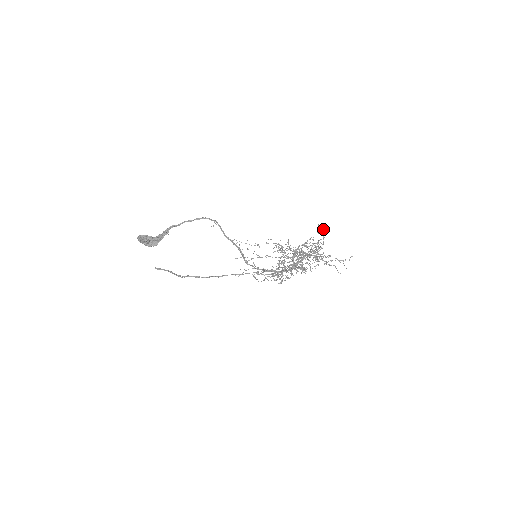
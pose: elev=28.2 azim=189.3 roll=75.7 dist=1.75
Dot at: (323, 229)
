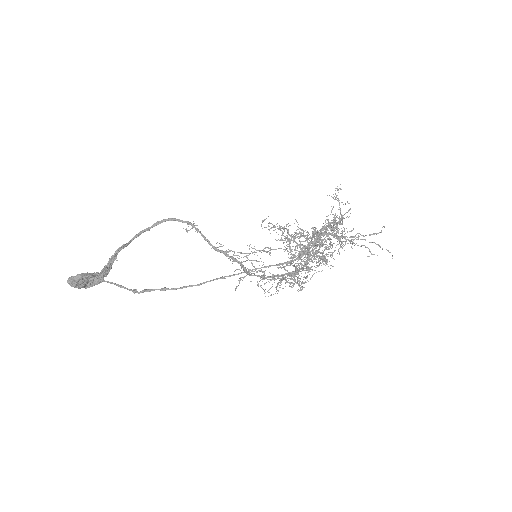
Dot at: (335, 188)
